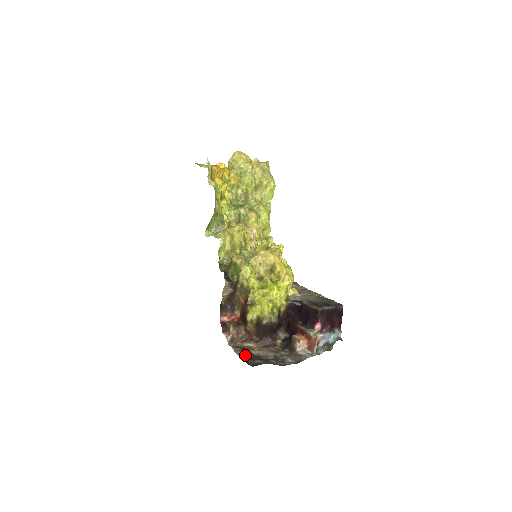
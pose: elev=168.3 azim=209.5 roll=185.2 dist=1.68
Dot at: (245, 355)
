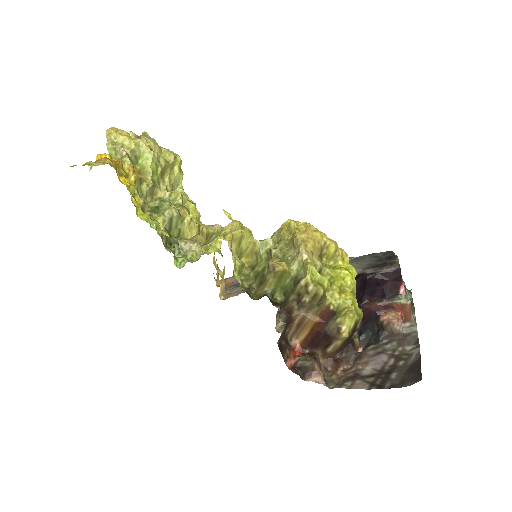
Dot at: (370, 382)
